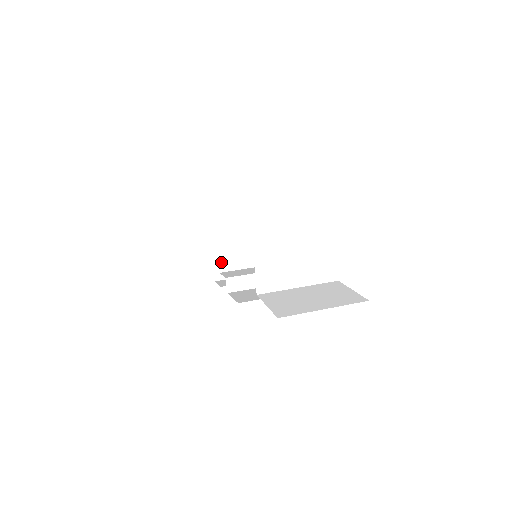
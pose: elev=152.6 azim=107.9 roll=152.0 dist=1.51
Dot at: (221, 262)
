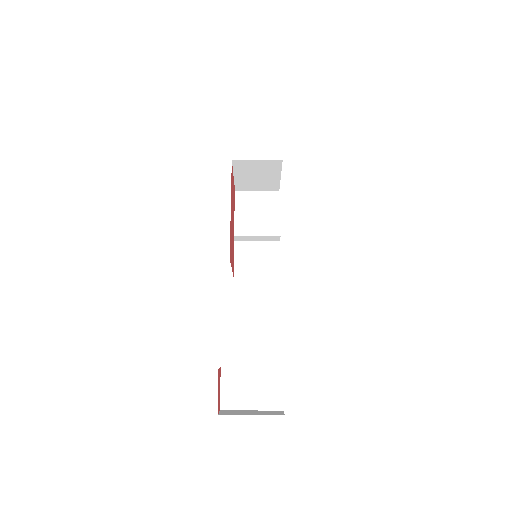
Dot at: (243, 183)
